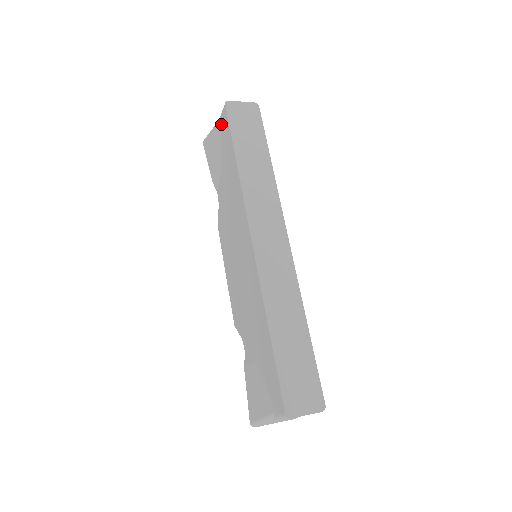
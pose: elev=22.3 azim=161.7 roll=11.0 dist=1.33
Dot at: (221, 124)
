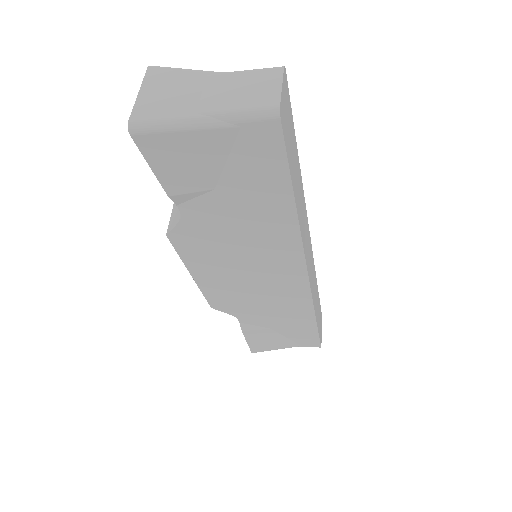
Dot at: (241, 137)
